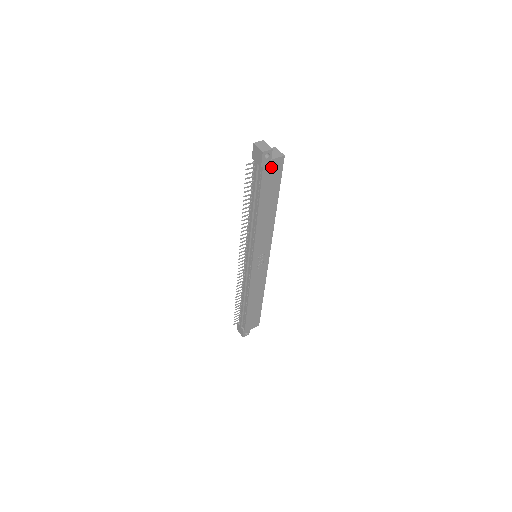
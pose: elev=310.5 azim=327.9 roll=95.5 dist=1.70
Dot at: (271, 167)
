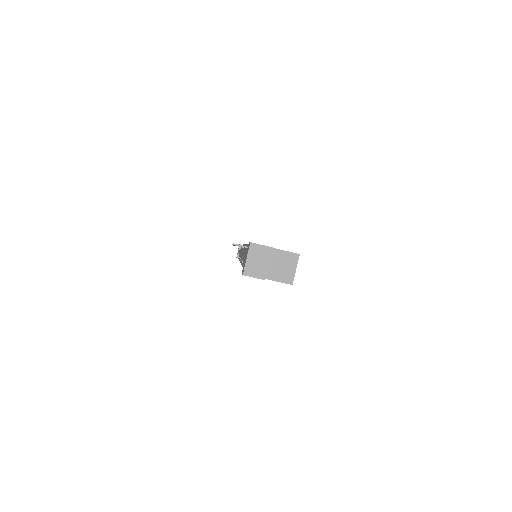
Dot at: occluded
